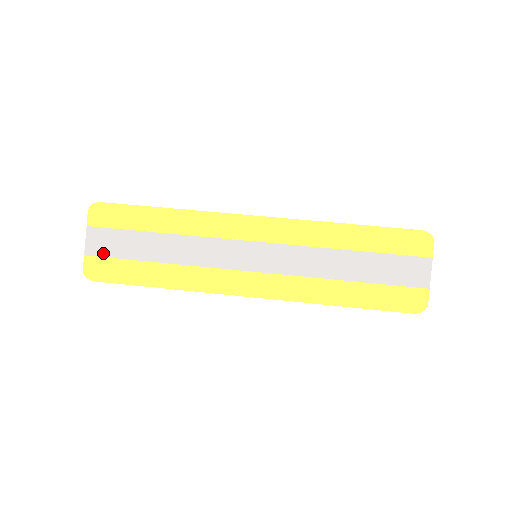
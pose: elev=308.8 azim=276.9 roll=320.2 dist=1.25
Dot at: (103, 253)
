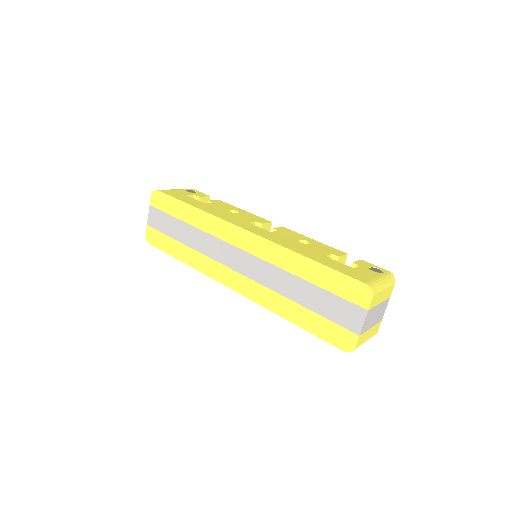
Dot at: (156, 227)
